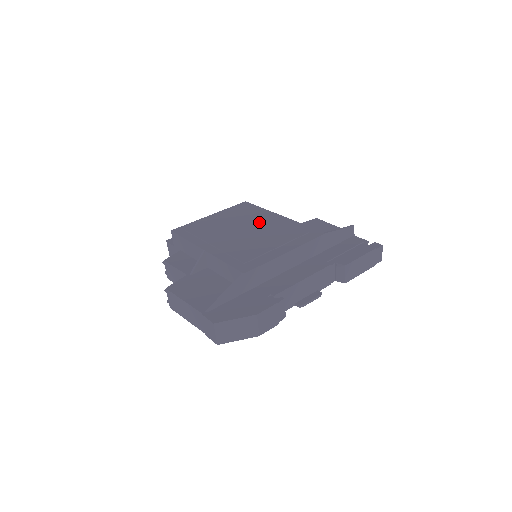
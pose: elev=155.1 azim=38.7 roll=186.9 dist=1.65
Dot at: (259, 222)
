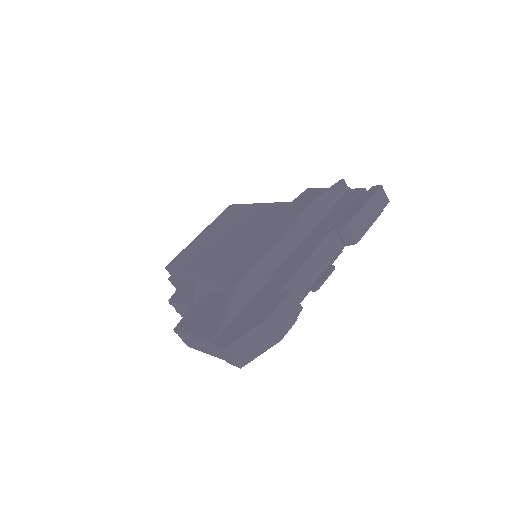
Dot at: (245, 220)
